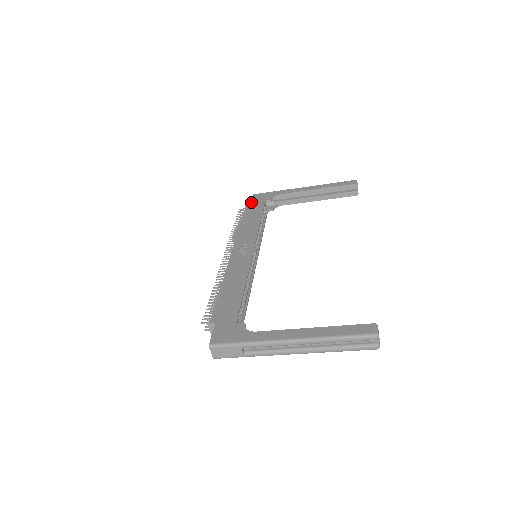
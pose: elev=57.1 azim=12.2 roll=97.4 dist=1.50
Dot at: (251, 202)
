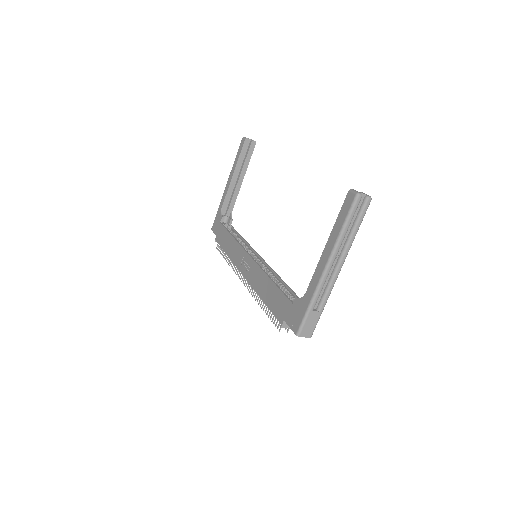
Dot at: occluded
